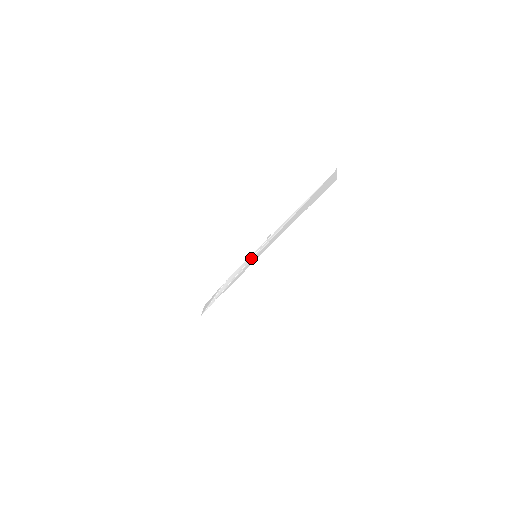
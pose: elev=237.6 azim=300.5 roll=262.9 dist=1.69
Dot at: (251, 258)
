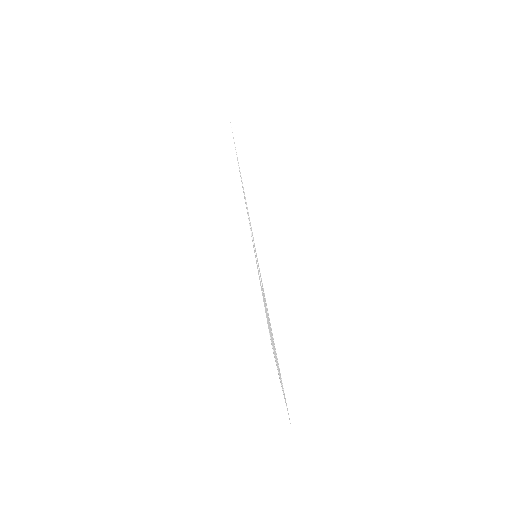
Dot at: occluded
